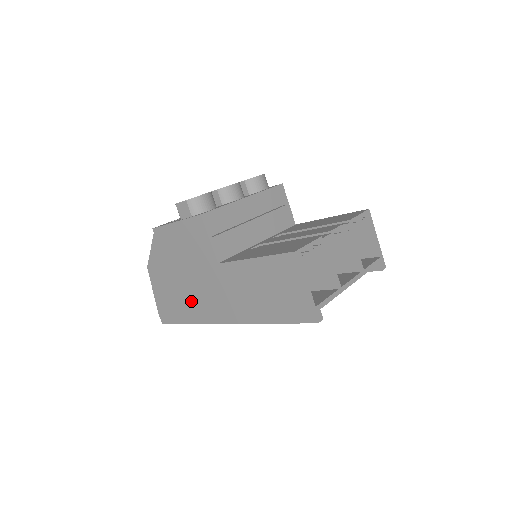
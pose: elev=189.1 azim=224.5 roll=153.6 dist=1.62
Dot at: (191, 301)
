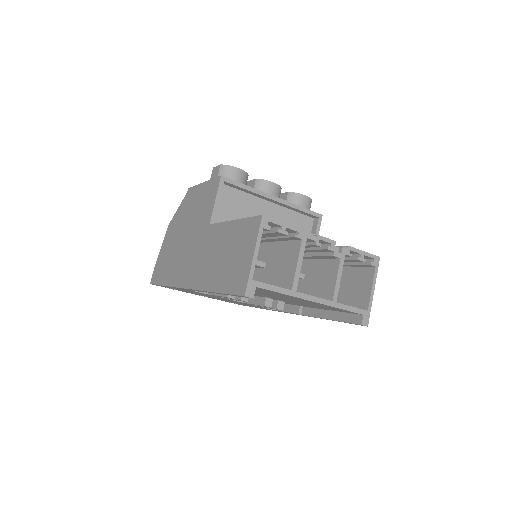
Dot at: (177, 261)
